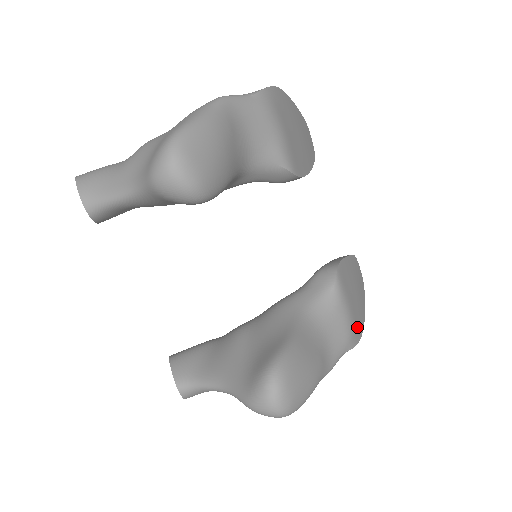
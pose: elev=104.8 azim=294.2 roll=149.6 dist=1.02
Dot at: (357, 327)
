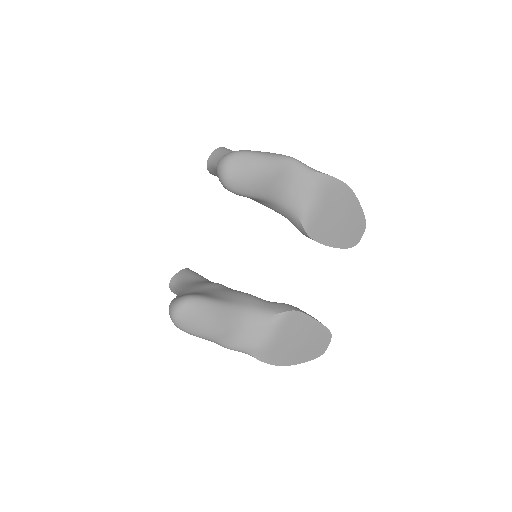
Dot at: (273, 355)
